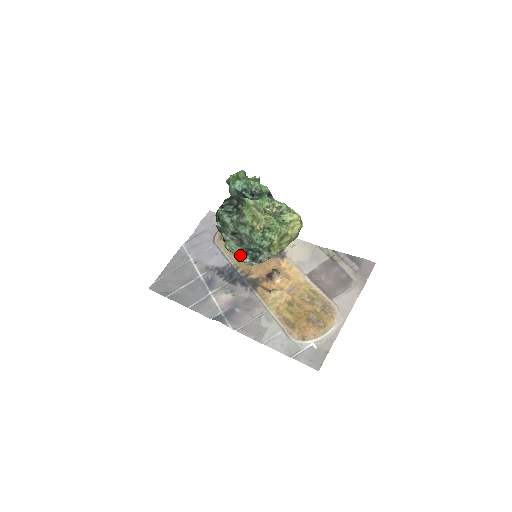
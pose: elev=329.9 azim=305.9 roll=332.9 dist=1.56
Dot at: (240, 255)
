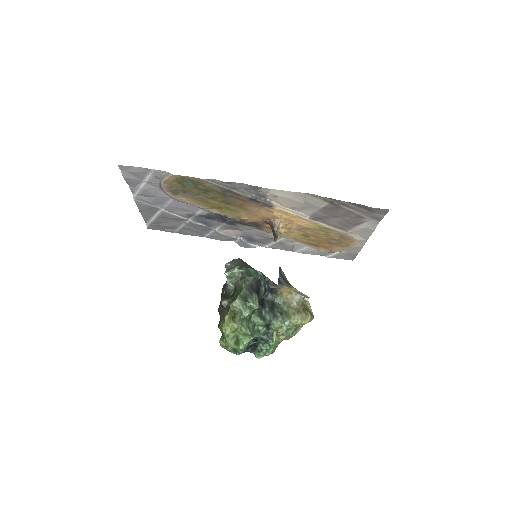
Dot at: occluded
